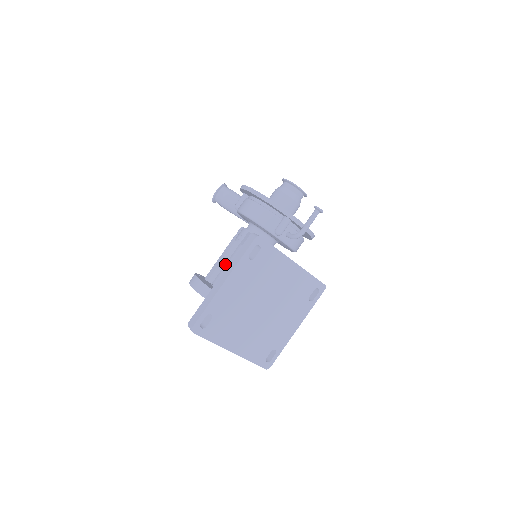
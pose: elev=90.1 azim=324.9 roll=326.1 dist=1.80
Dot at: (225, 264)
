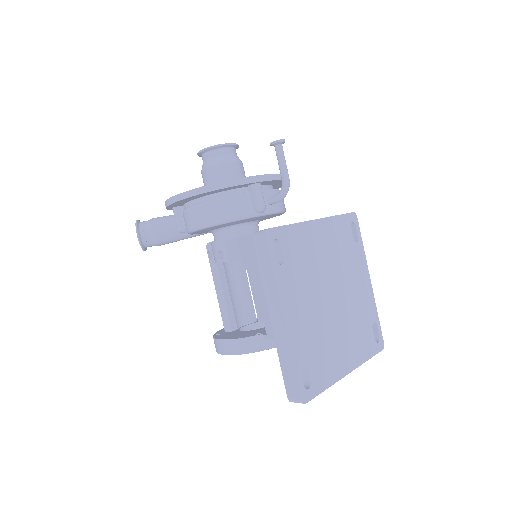
Dot at: (230, 296)
